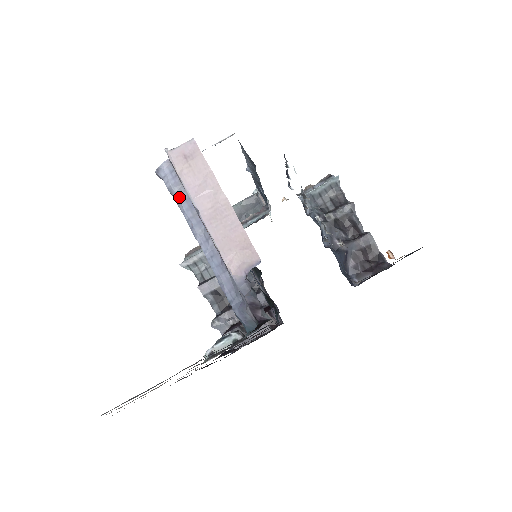
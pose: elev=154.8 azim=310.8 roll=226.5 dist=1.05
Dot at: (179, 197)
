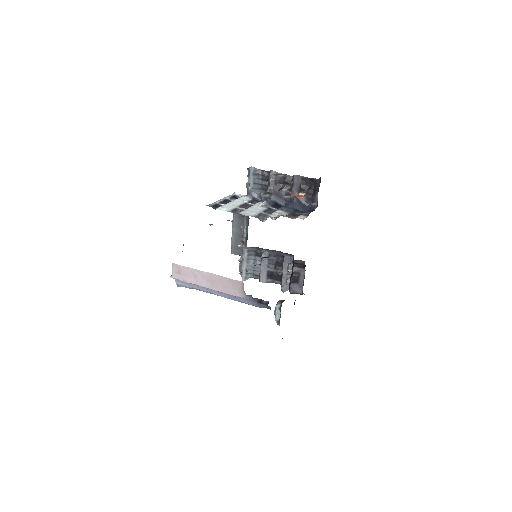
Dot at: (195, 288)
